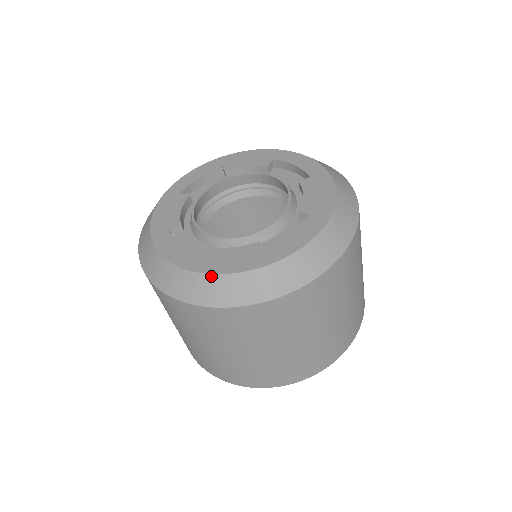
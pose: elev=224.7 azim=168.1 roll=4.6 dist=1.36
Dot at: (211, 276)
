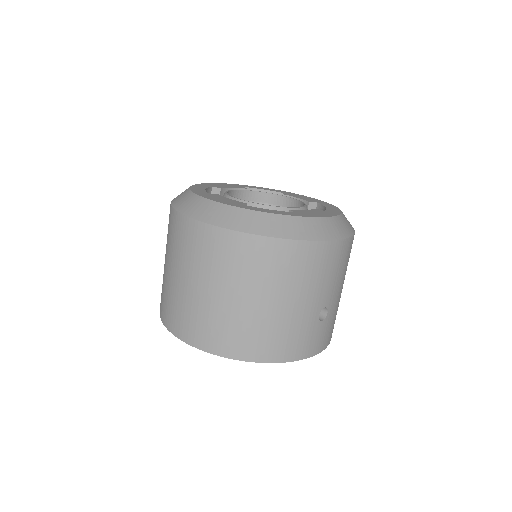
Dot at: (198, 197)
